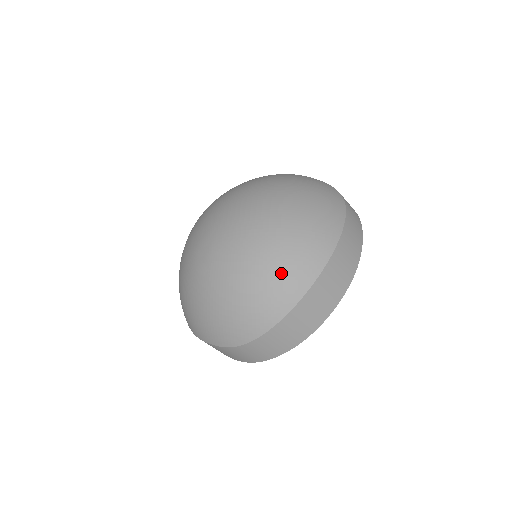
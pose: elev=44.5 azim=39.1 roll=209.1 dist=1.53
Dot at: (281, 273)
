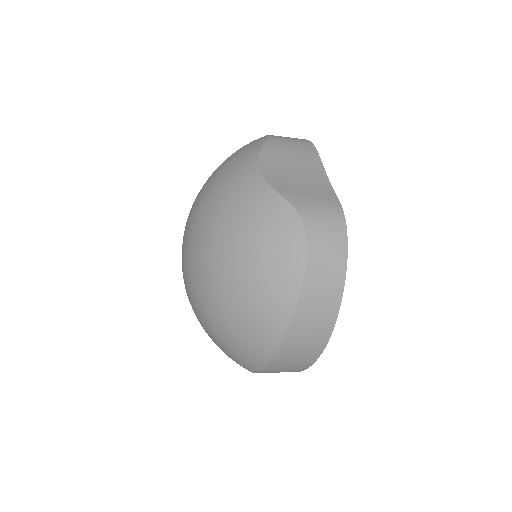
Dot at: (233, 351)
